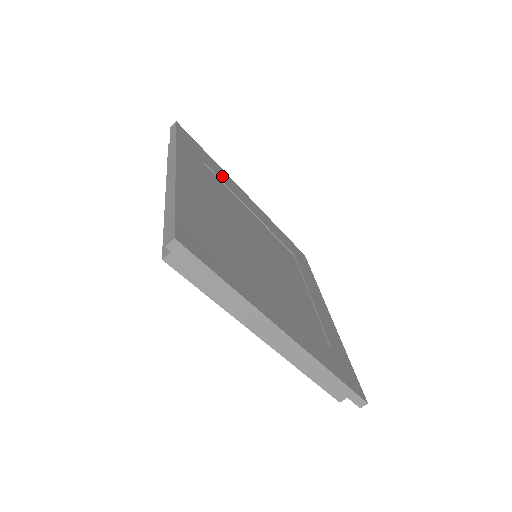
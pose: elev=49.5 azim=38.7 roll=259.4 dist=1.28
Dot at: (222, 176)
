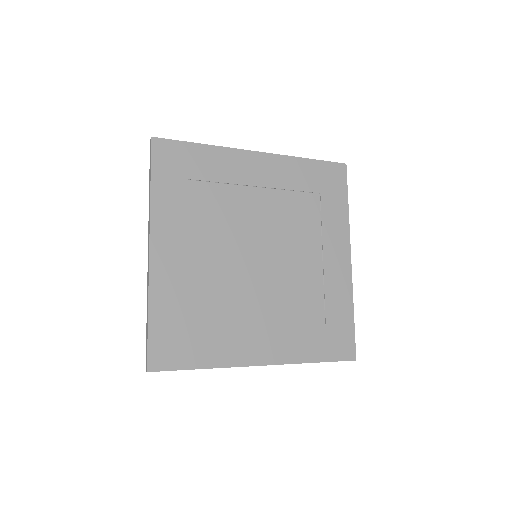
Dot at: (216, 167)
